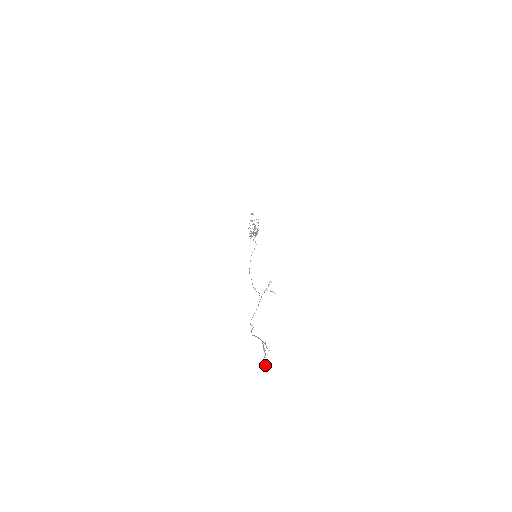
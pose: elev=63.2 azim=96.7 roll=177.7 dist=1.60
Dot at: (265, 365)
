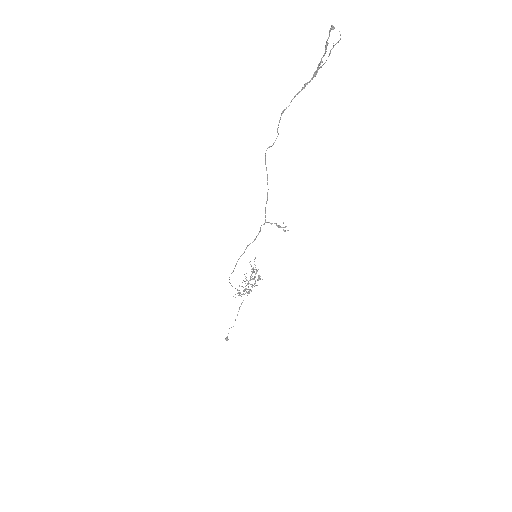
Dot at: (330, 30)
